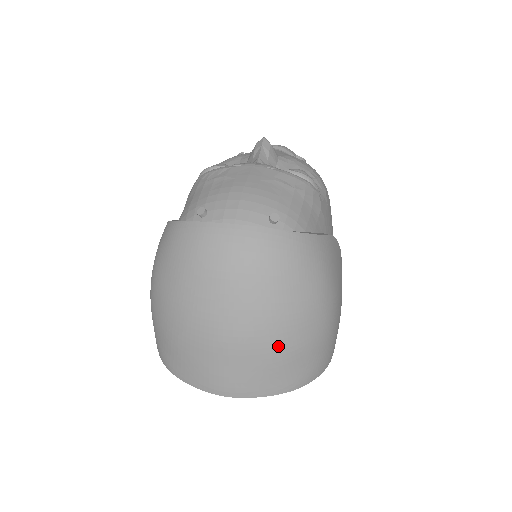
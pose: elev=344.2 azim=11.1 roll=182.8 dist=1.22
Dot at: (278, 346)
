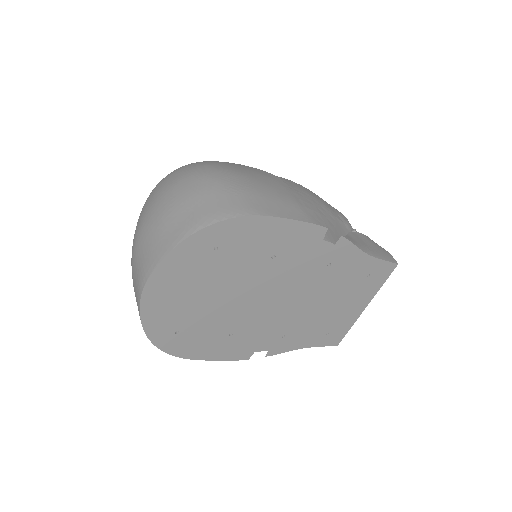
Dot at: (160, 211)
